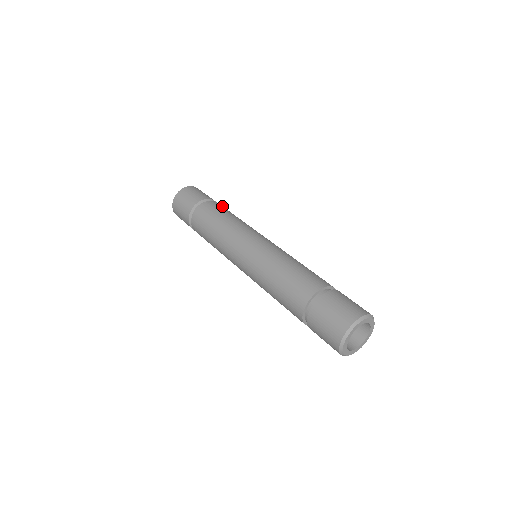
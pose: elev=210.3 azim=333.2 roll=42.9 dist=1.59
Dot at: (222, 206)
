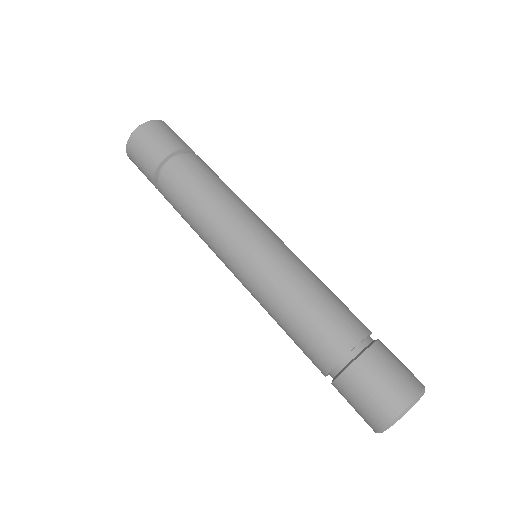
Dot at: occluded
